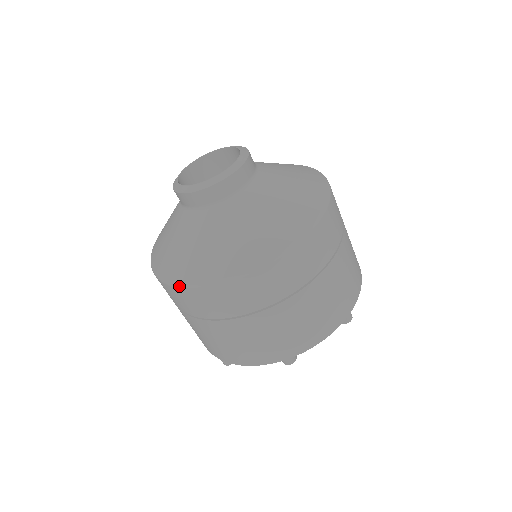
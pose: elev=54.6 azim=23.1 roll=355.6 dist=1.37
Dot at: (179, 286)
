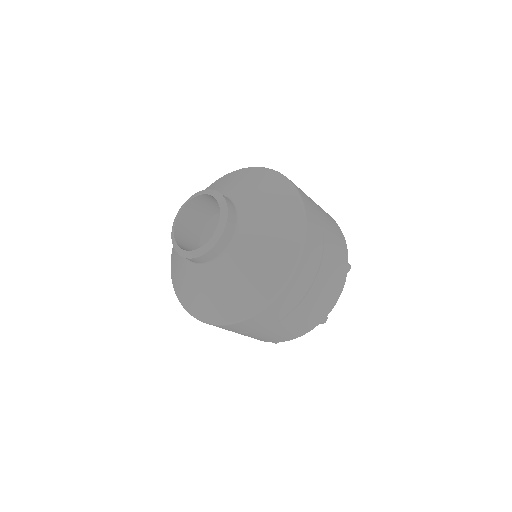
Dot at: occluded
